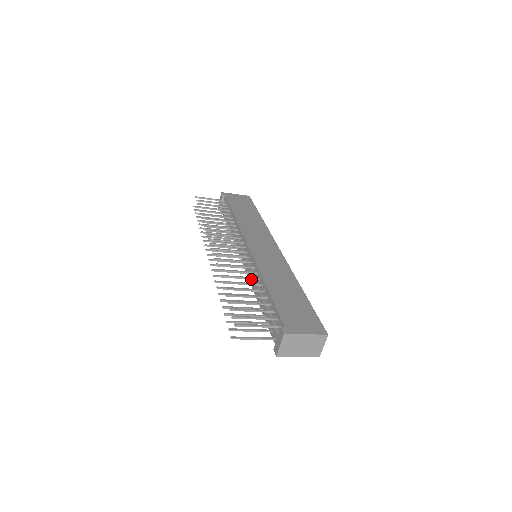
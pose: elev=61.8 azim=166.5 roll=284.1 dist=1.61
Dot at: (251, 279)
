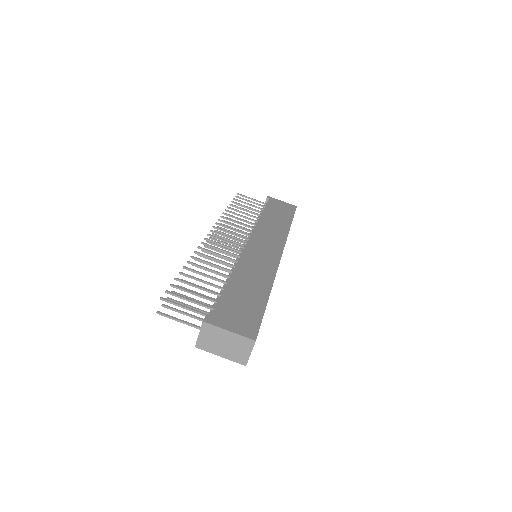
Dot at: occluded
